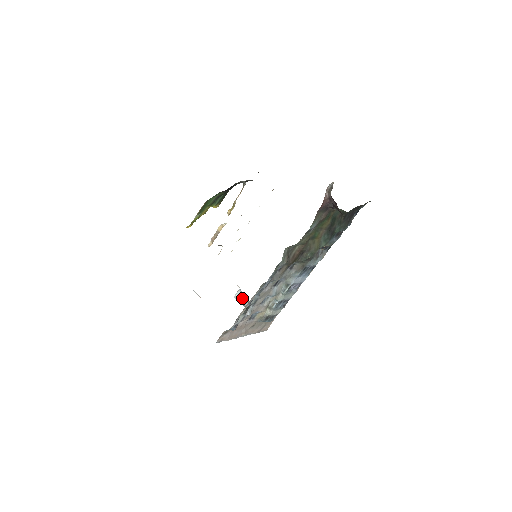
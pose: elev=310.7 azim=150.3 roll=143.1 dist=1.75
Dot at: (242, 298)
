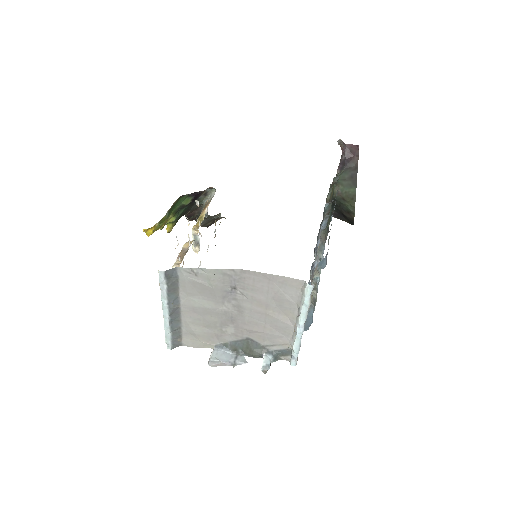
Dot at: (225, 355)
